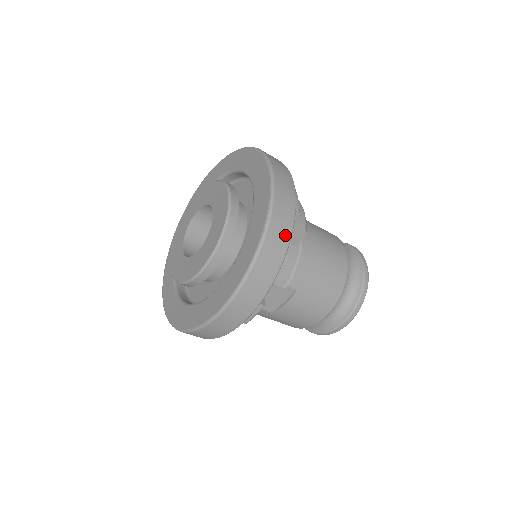
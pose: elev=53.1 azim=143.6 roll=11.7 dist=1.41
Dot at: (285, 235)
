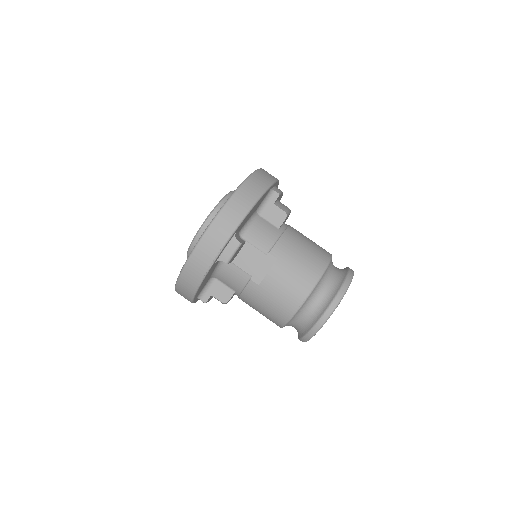
Dot at: (259, 189)
